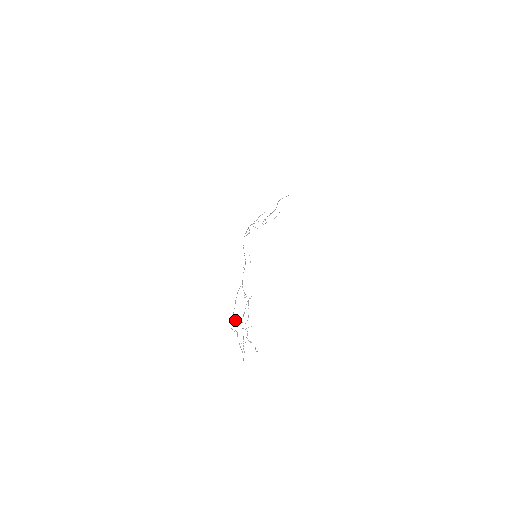
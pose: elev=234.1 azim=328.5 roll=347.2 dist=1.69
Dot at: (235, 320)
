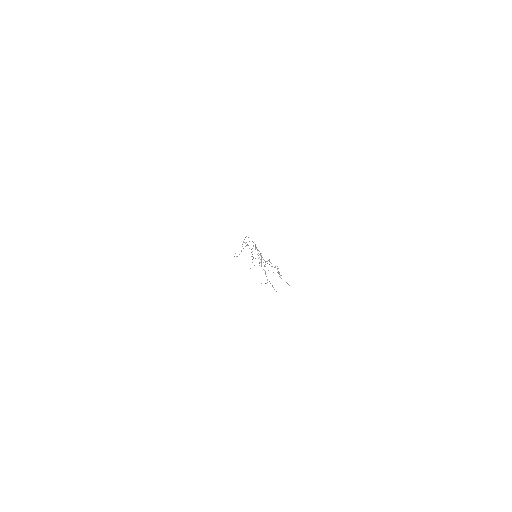
Dot at: occluded
